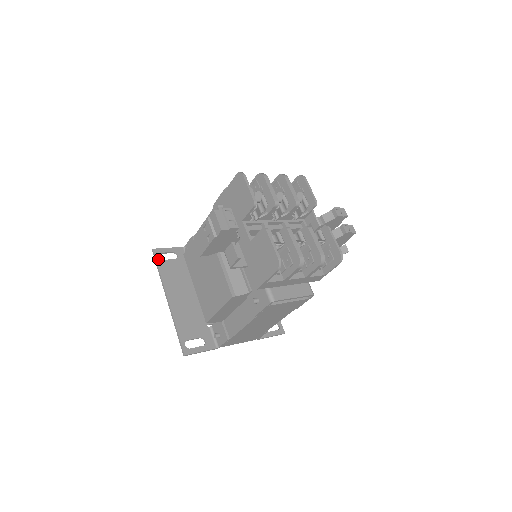
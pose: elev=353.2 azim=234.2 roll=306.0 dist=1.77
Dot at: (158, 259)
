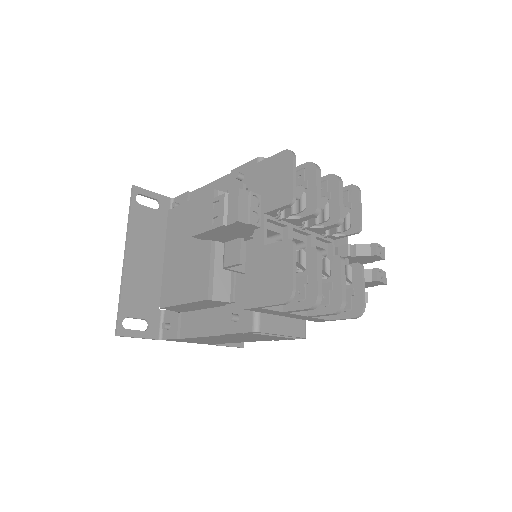
Dot at: (135, 201)
